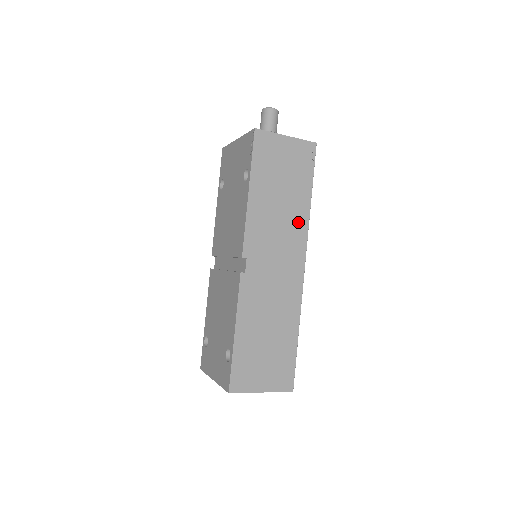
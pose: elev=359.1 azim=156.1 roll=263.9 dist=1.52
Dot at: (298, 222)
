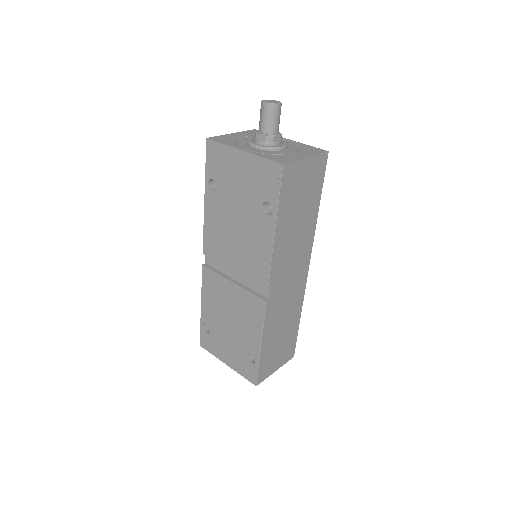
Dot at: (308, 235)
